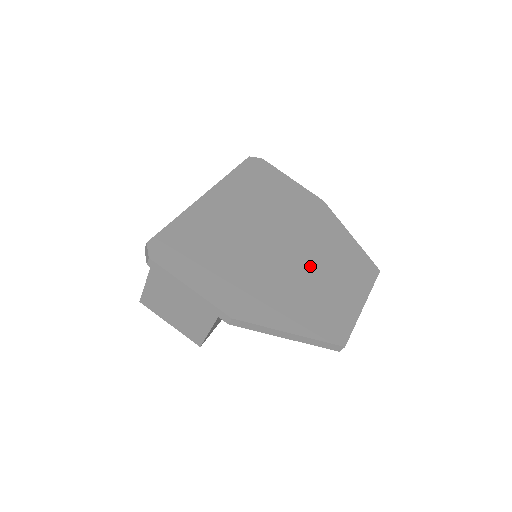
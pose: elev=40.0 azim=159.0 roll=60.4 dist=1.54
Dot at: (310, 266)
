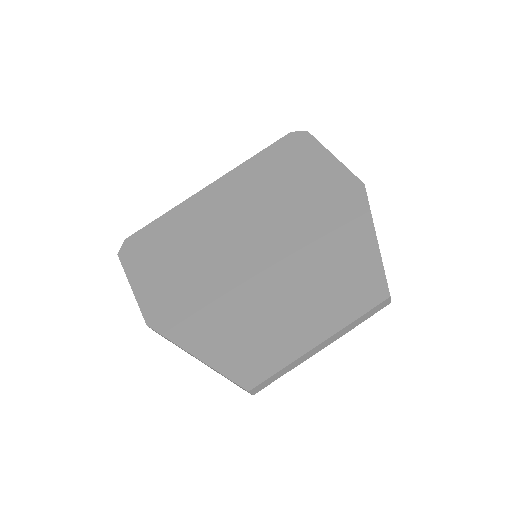
Dot at: (275, 278)
